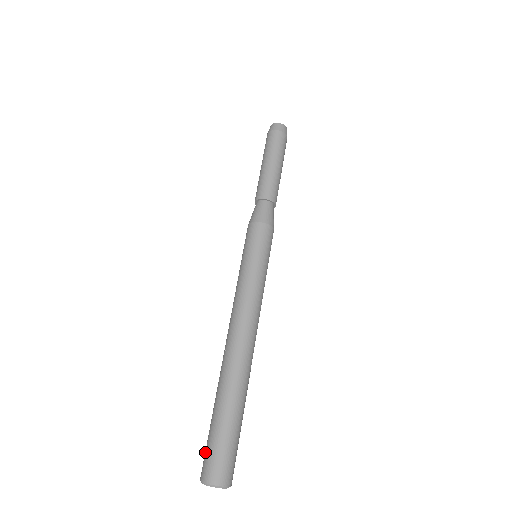
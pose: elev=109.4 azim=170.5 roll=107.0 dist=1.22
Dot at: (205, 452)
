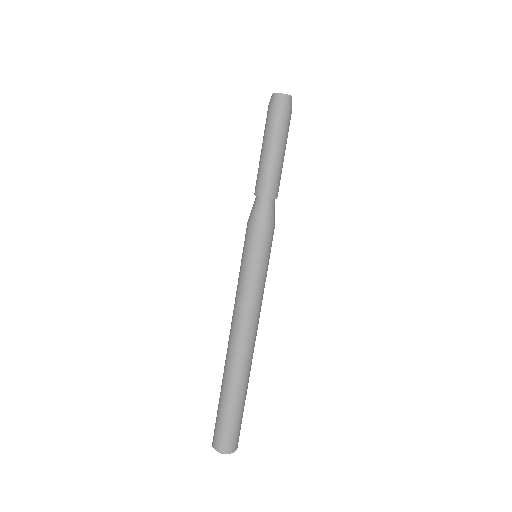
Dot at: occluded
